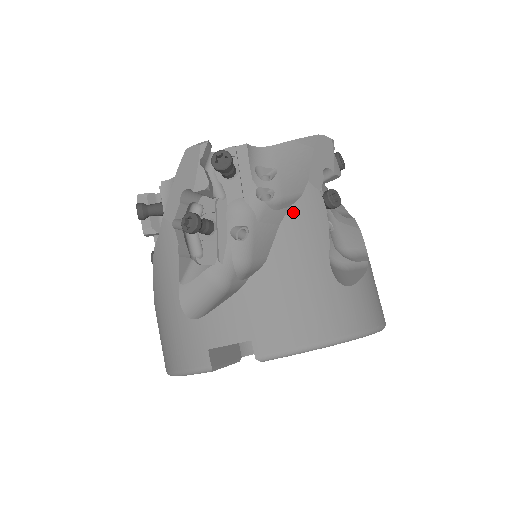
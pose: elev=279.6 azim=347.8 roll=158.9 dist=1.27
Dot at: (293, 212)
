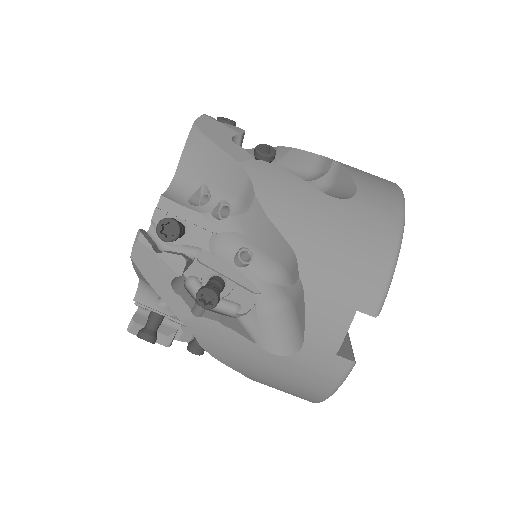
Dot at: (262, 196)
